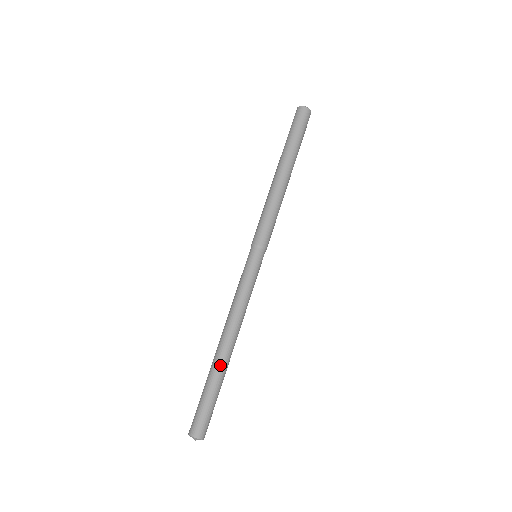
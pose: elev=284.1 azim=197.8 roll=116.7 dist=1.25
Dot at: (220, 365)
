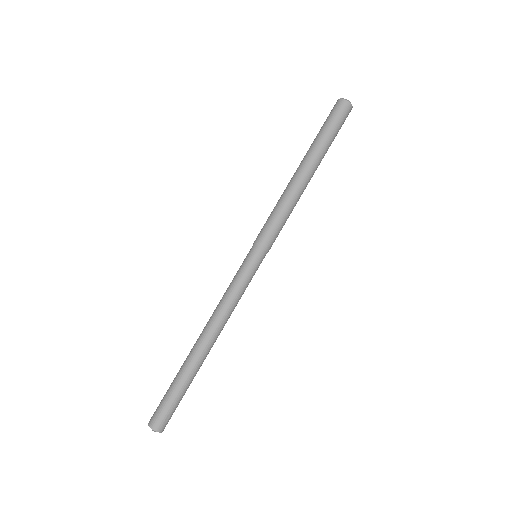
Dot at: (193, 363)
